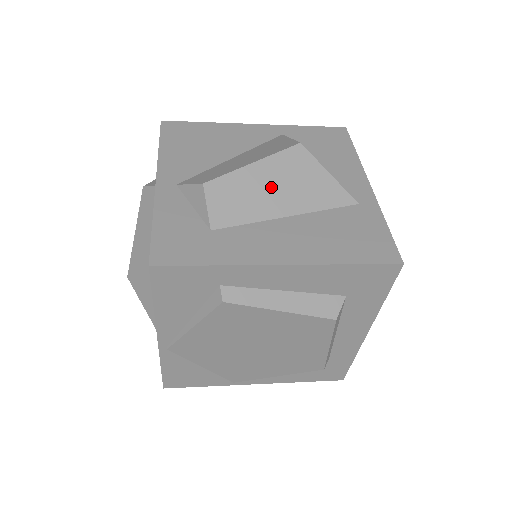
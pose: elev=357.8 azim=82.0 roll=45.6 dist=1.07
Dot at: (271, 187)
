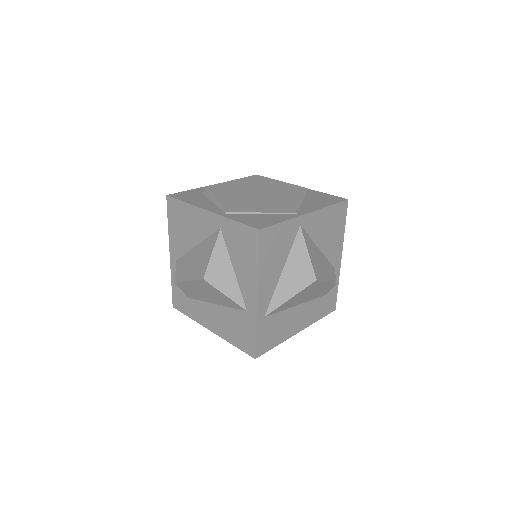
Dot at: (201, 292)
